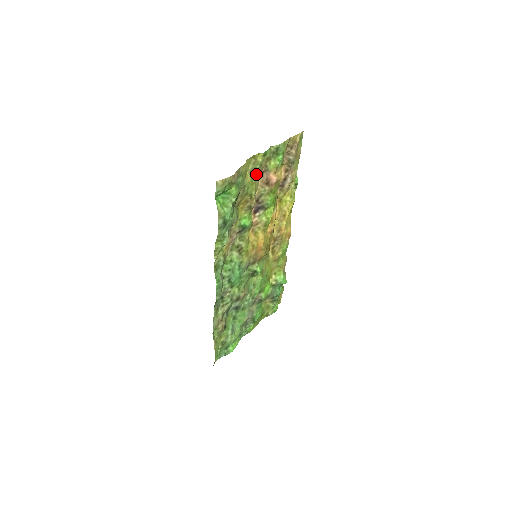
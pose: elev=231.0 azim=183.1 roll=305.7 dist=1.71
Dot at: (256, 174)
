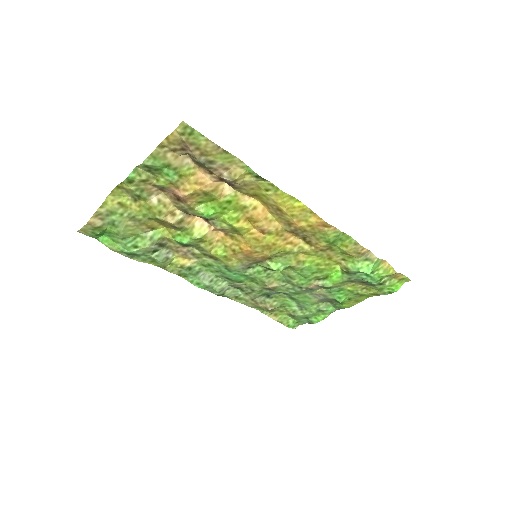
Dot at: (145, 198)
